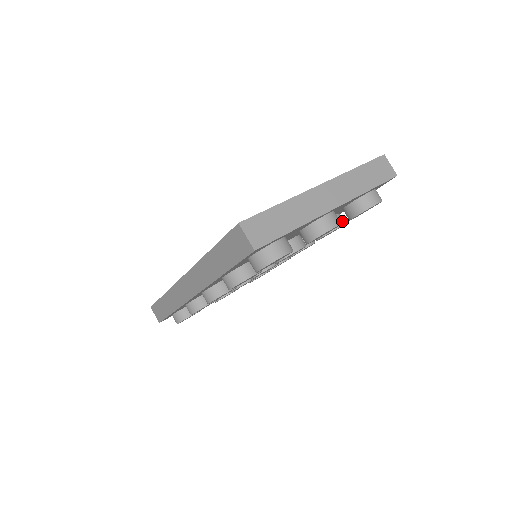
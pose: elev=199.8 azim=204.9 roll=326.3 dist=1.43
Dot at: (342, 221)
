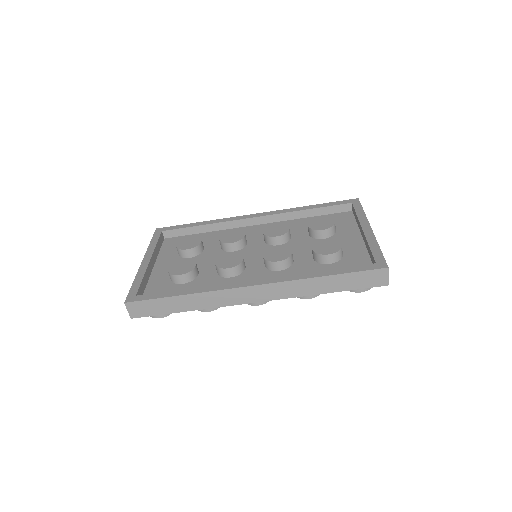
Dot at: occluded
